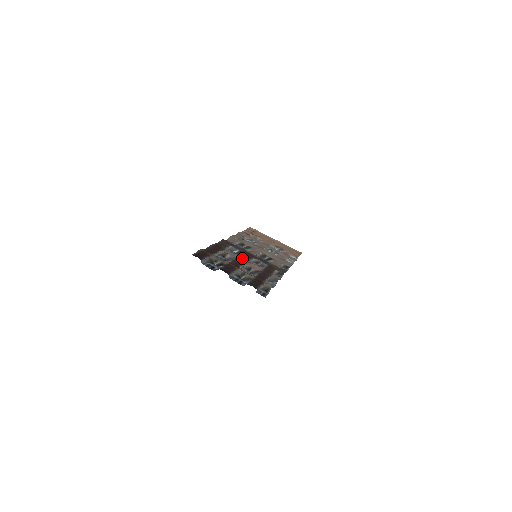
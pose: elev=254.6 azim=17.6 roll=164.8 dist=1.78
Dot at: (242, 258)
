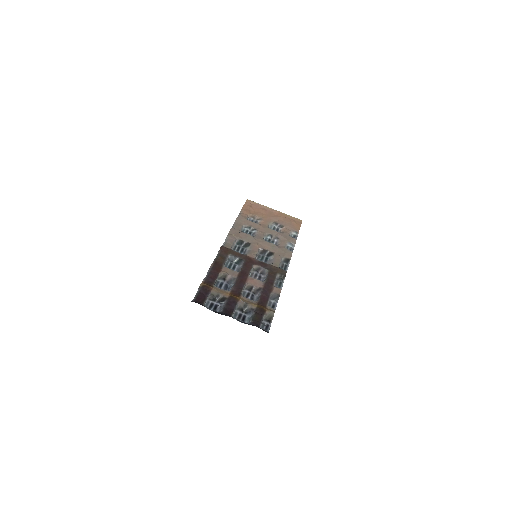
Dot at: (242, 274)
